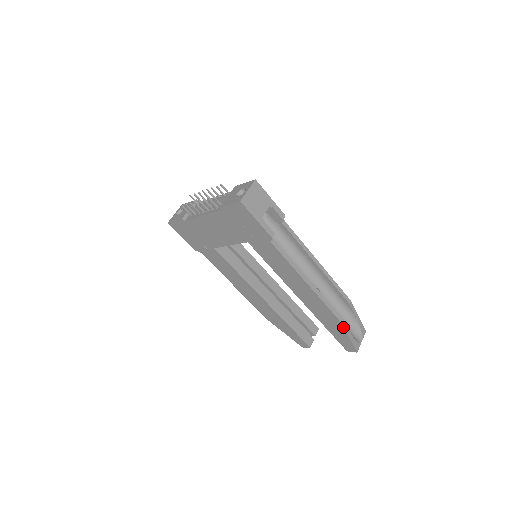
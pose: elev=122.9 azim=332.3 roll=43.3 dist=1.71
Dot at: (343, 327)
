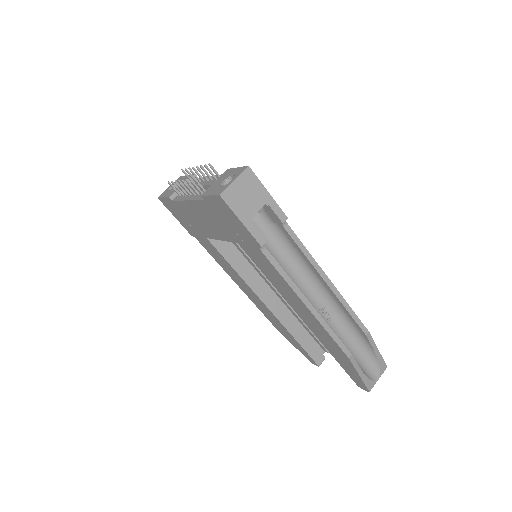
Dot at: (352, 364)
